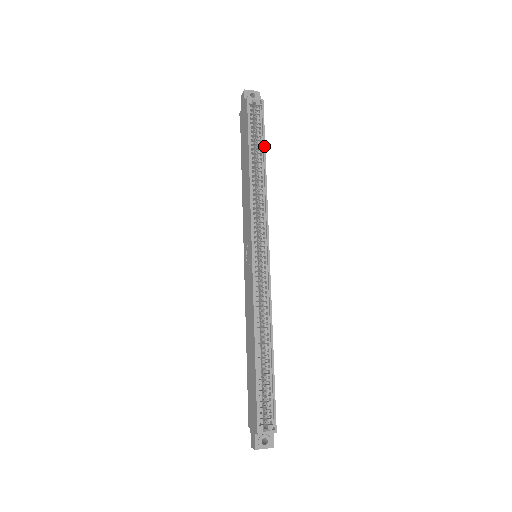
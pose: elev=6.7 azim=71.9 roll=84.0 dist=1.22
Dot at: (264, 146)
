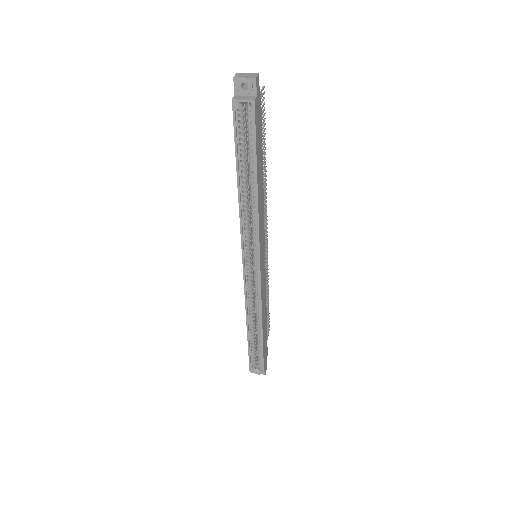
Dot at: (255, 164)
